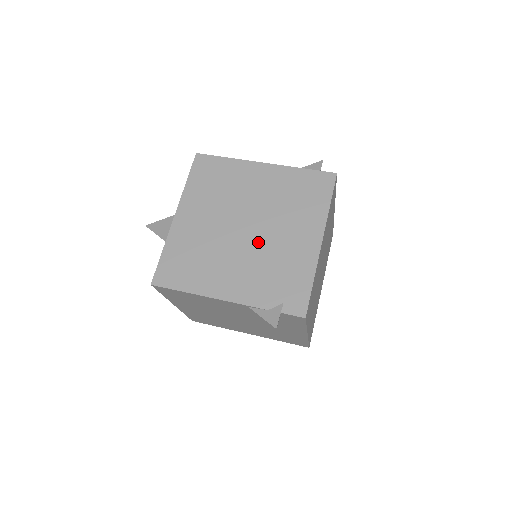
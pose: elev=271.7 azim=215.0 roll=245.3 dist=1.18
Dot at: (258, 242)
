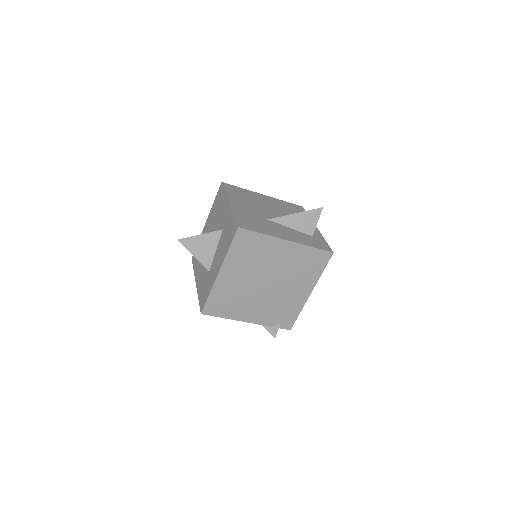
Dot at: (273, 292)
